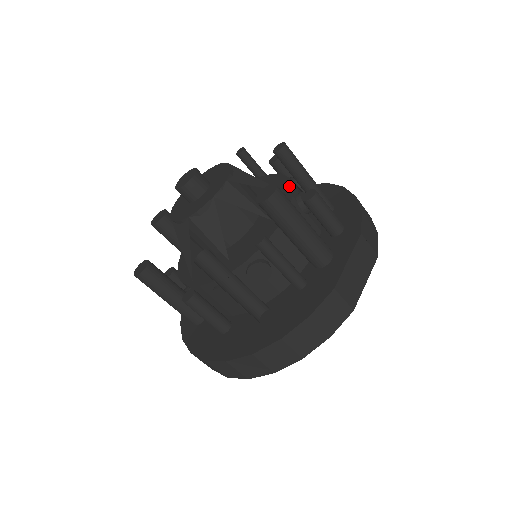
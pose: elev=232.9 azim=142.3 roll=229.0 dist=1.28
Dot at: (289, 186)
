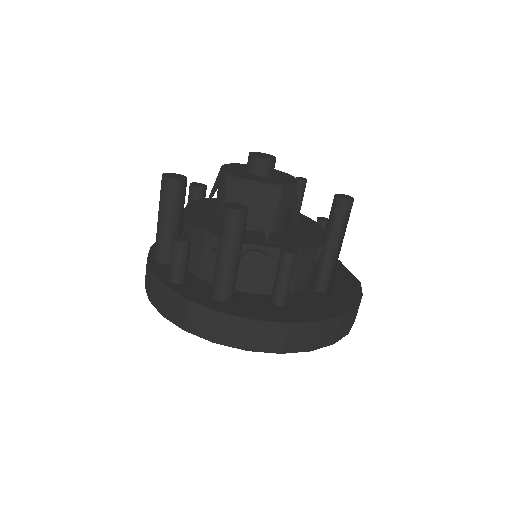
Dot at: occluded
